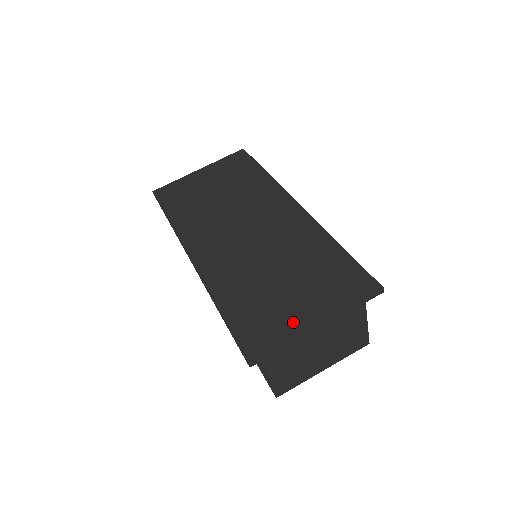
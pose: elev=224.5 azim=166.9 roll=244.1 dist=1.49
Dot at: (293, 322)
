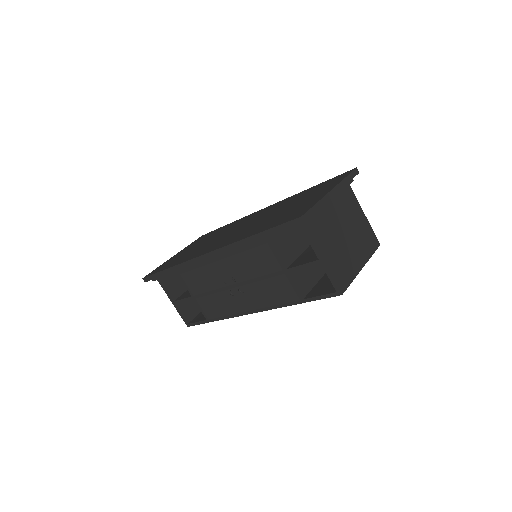
Dot at: (314, 200)
